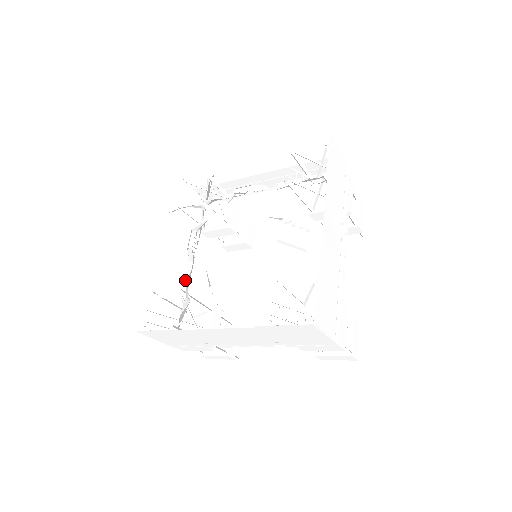
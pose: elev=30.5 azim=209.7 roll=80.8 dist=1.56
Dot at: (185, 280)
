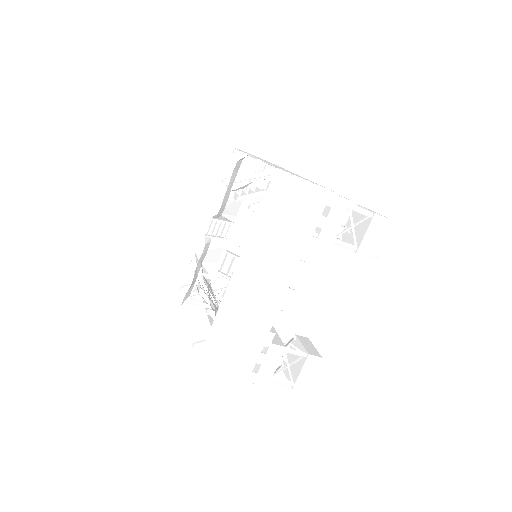
Dot at: occluded
